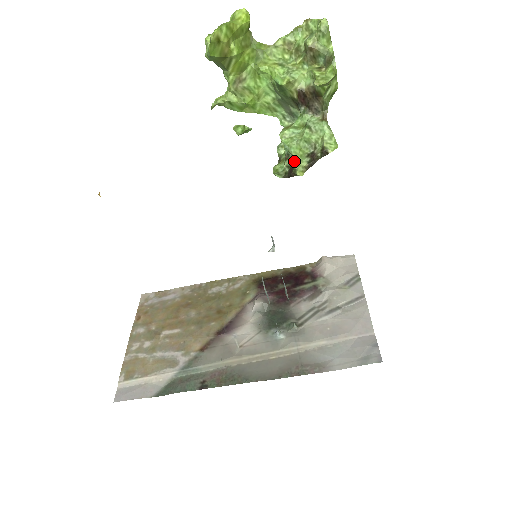
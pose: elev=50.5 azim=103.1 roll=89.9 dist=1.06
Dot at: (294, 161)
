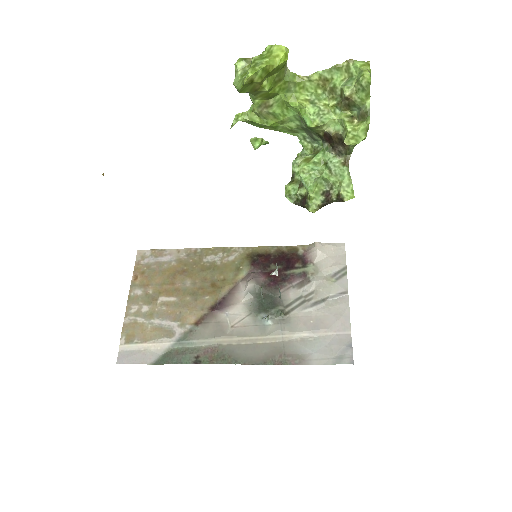
Dot at: (309, 197)
